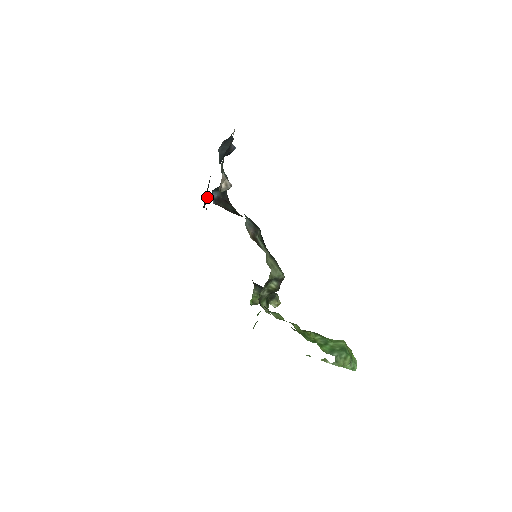
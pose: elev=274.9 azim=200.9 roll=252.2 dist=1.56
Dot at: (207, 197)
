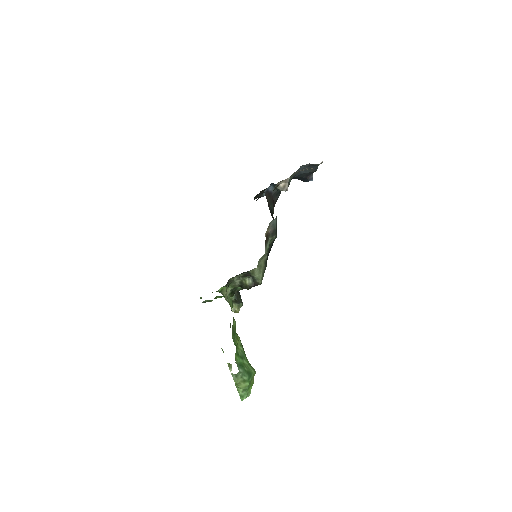
Dot at: (263, 193)
